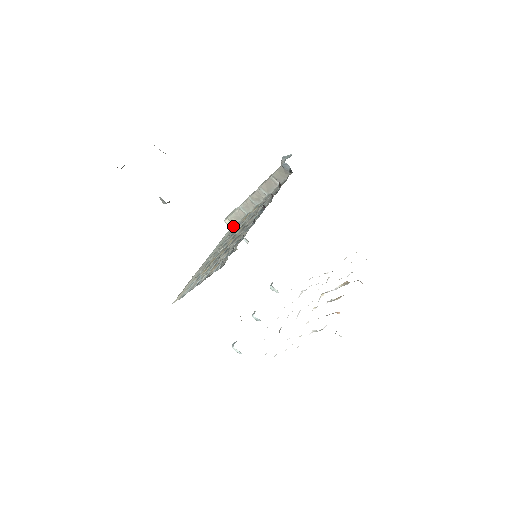
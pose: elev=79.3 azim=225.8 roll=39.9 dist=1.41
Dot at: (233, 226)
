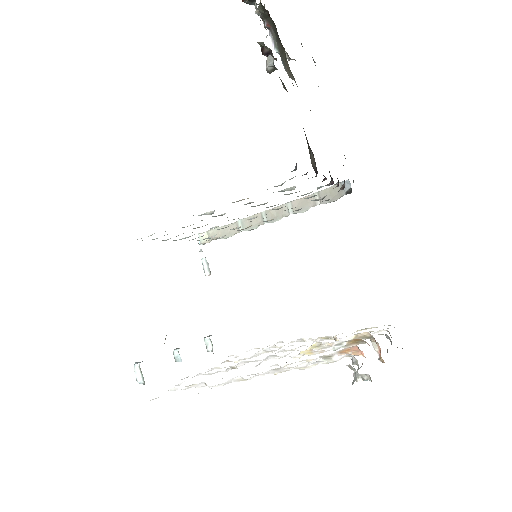
Dot at: occluded
